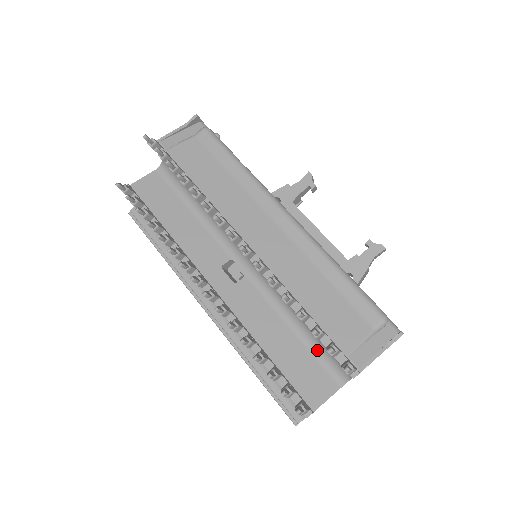
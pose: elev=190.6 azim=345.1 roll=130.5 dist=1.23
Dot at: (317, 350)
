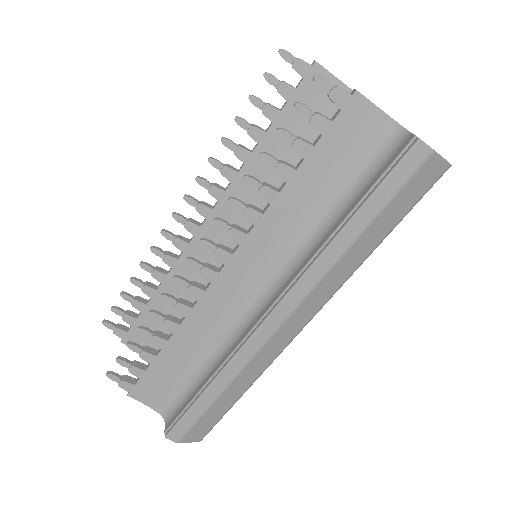
Dot at: occluded
